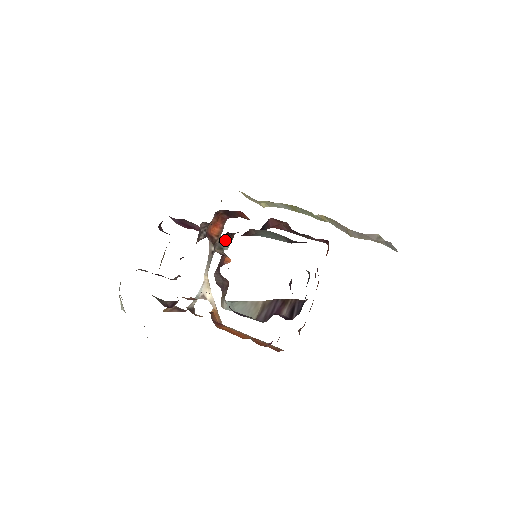
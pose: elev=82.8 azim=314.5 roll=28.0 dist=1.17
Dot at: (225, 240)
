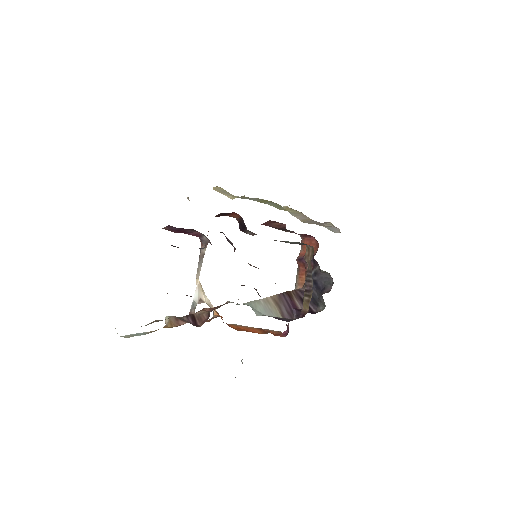
Dot at: occluded
